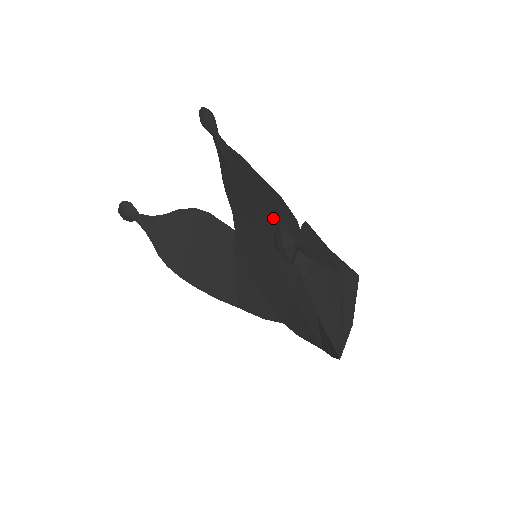
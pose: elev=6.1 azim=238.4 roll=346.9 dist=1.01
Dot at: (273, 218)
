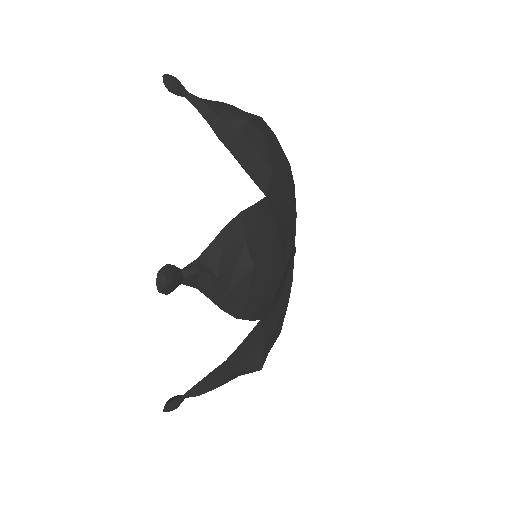
Dot at: occluded
